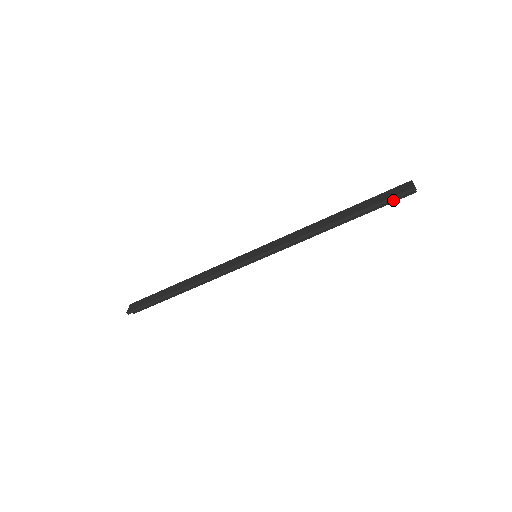
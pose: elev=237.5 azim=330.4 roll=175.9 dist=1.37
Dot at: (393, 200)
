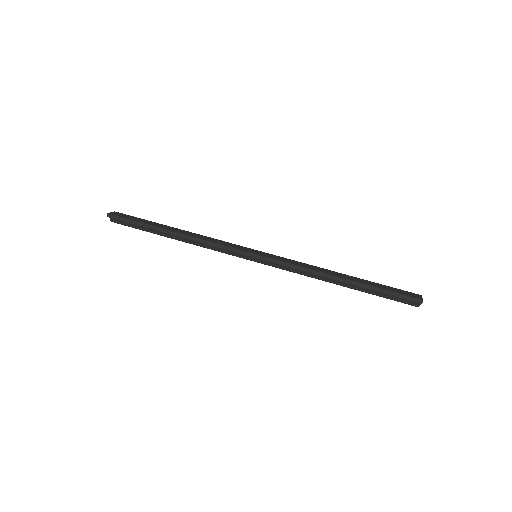
Dot at: (397, 298)
